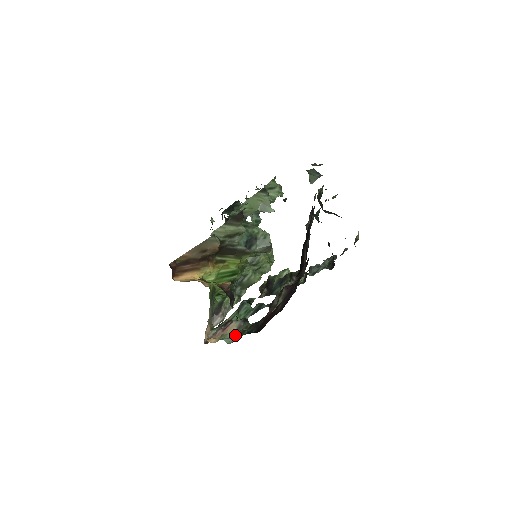
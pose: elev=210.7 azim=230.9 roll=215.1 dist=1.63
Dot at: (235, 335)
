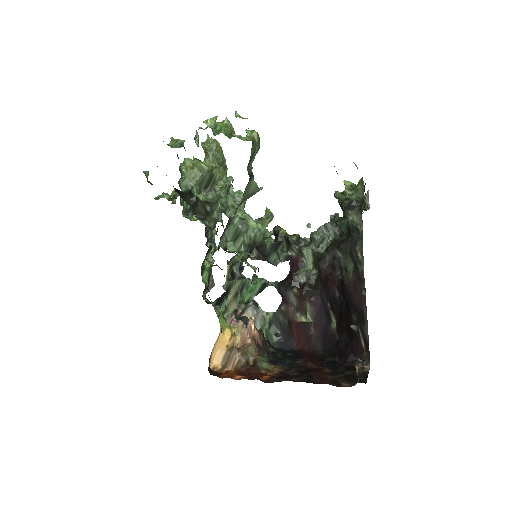
Dot at: occluded
